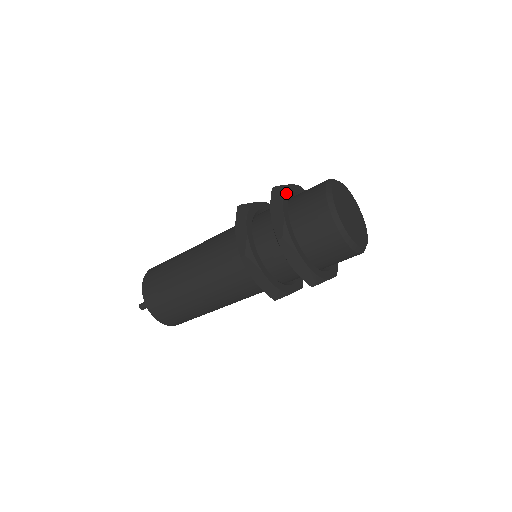
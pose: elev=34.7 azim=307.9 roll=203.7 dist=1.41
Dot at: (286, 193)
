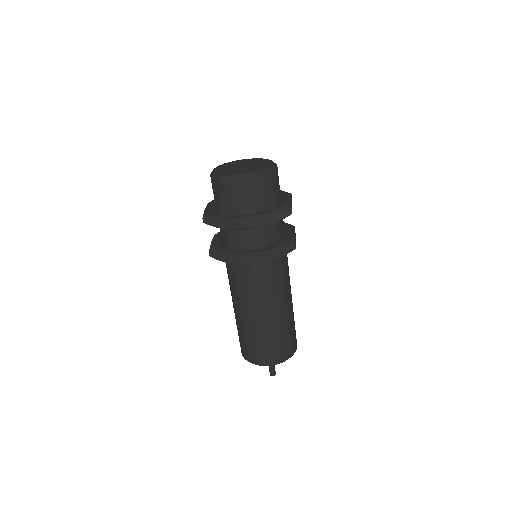
Dot at: occluded
